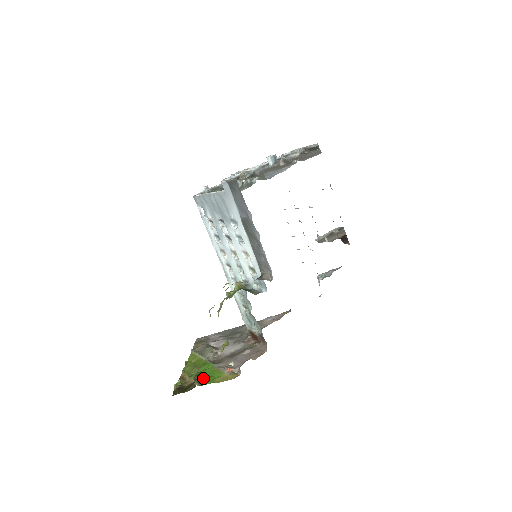
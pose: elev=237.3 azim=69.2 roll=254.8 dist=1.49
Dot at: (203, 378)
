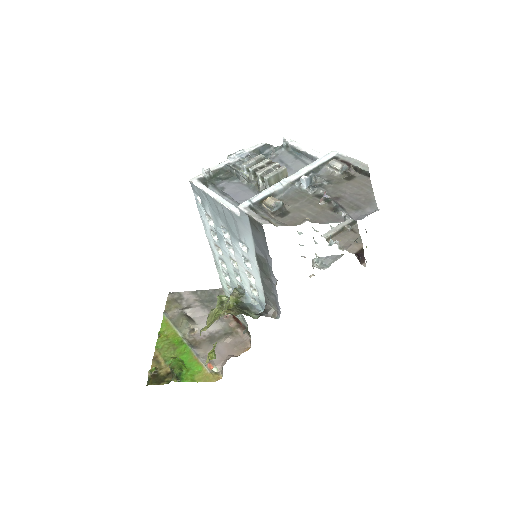
Dot at: (181, 372)
